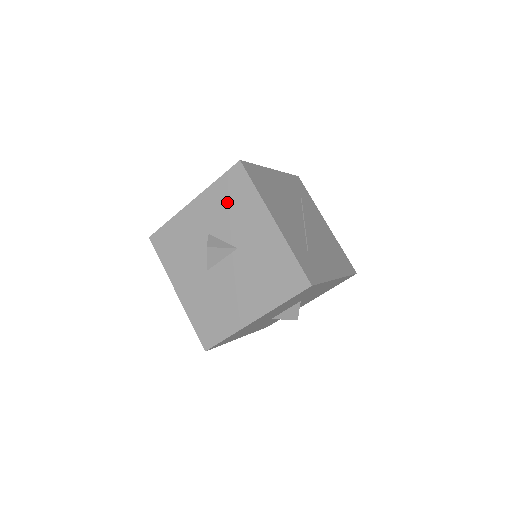
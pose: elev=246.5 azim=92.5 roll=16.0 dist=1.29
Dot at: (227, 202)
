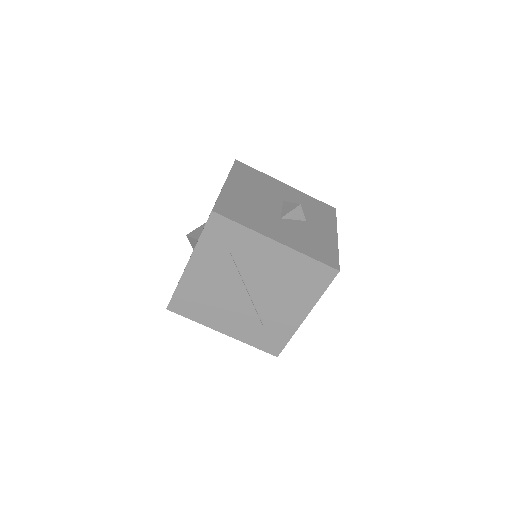
Dot at: occluded
